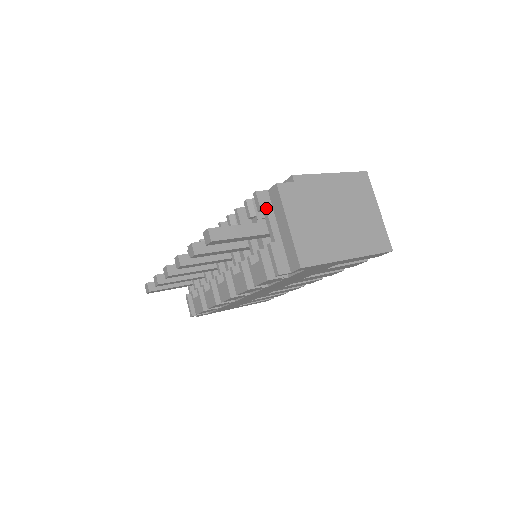
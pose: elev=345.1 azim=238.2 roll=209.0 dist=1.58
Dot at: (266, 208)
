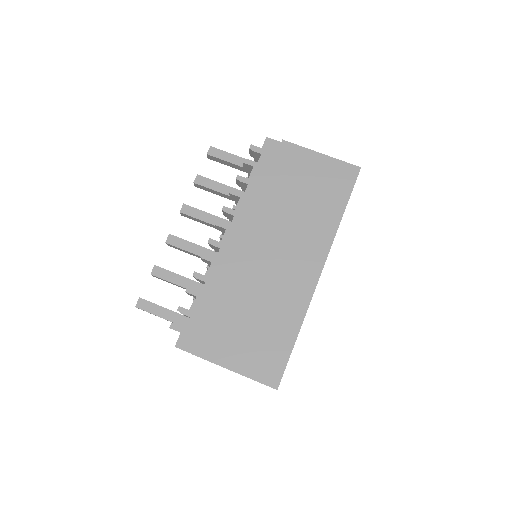
Dot at: occluded
